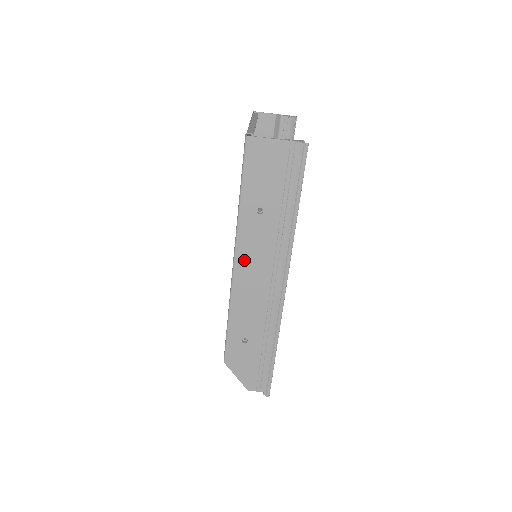
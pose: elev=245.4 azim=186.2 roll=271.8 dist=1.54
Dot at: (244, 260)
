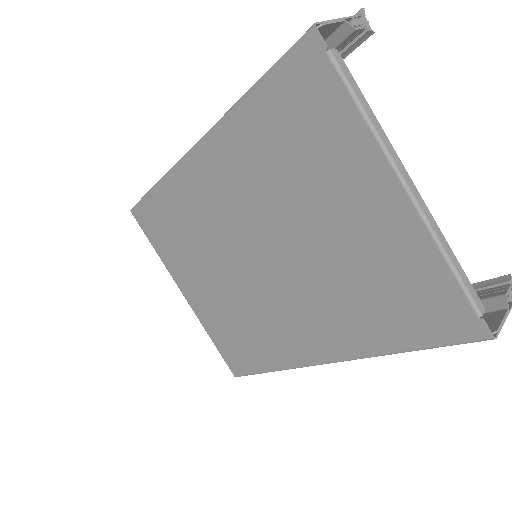
Dot at: occluded
